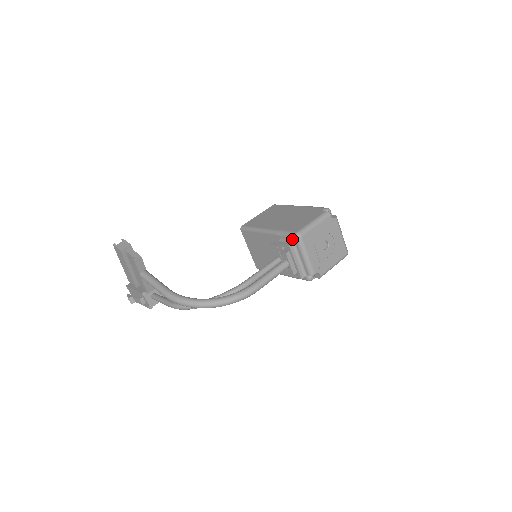
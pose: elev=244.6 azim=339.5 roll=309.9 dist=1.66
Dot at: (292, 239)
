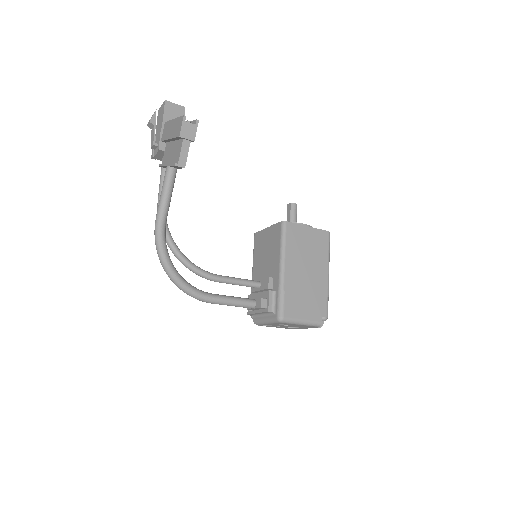
Dot at: (276, 312)
